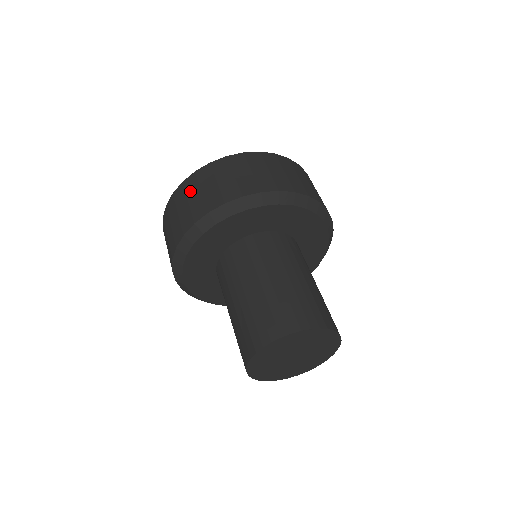
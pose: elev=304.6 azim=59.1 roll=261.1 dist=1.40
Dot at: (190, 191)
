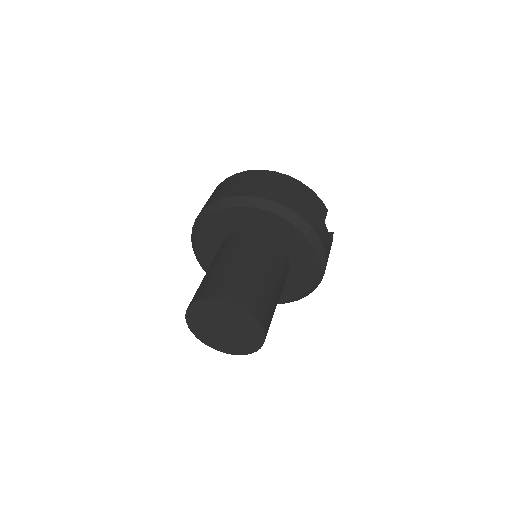
Dot at: (224, 185)
